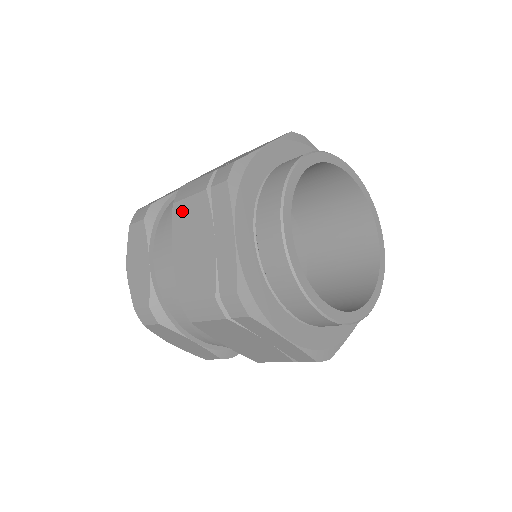
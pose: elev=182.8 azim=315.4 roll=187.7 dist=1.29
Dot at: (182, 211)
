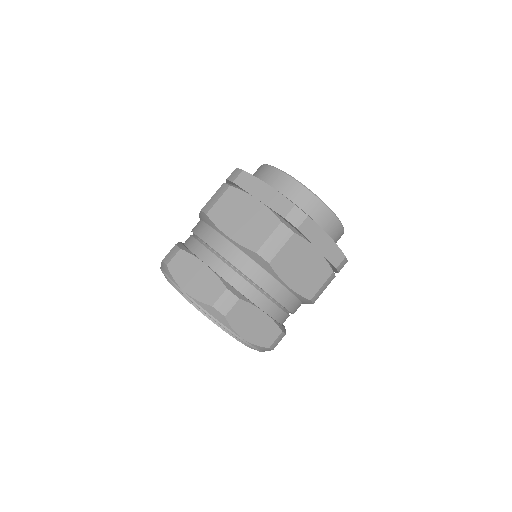
Dot at: (218, 210)
